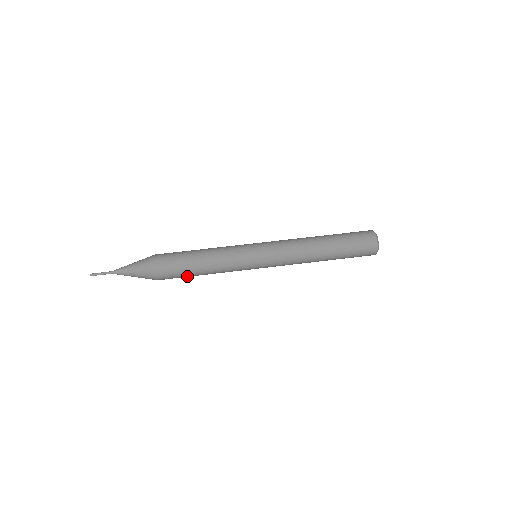
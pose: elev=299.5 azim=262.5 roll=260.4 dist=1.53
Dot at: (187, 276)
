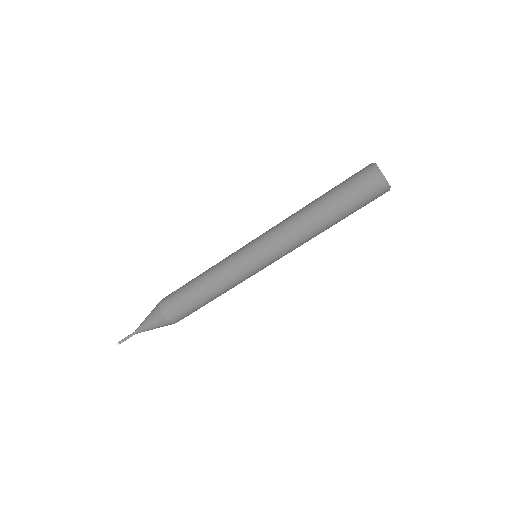
Dot at: (199, 308)
